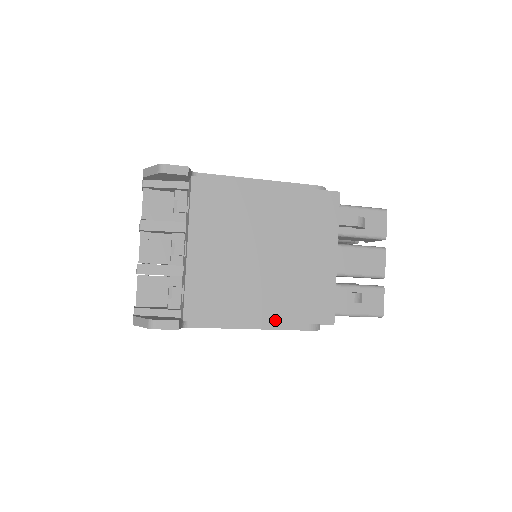
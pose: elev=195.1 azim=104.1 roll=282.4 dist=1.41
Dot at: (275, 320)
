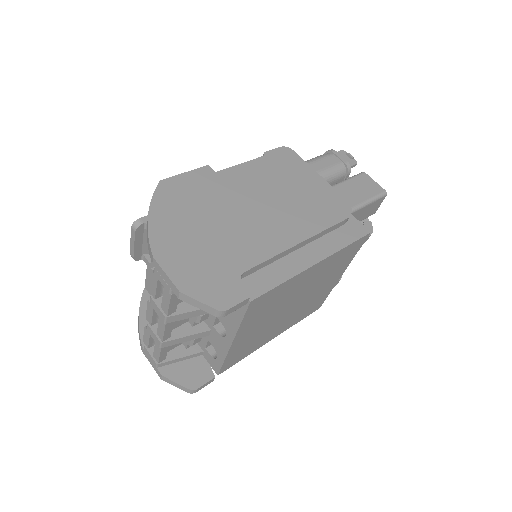
Dot at: occluded
